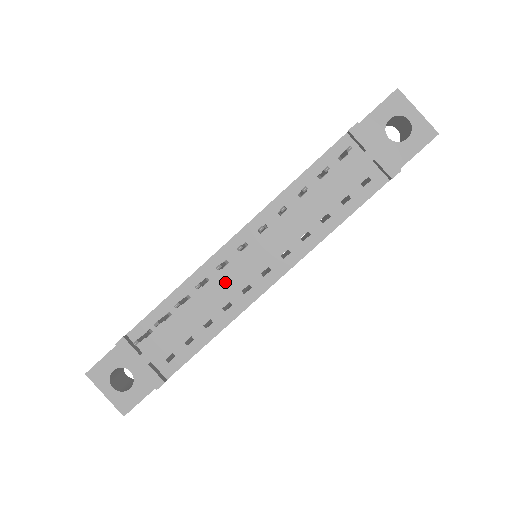
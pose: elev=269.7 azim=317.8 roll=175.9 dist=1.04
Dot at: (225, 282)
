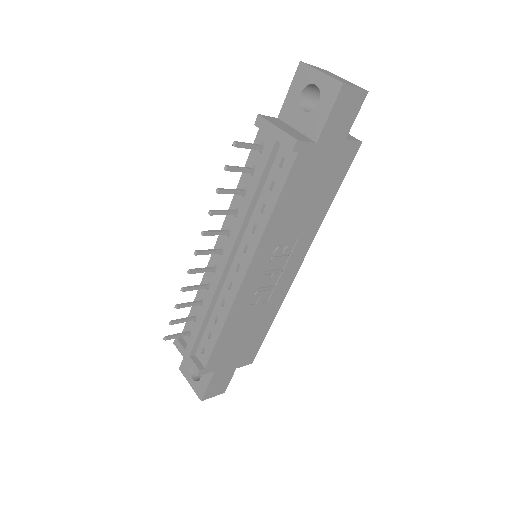
Dot at: (213, 283)
